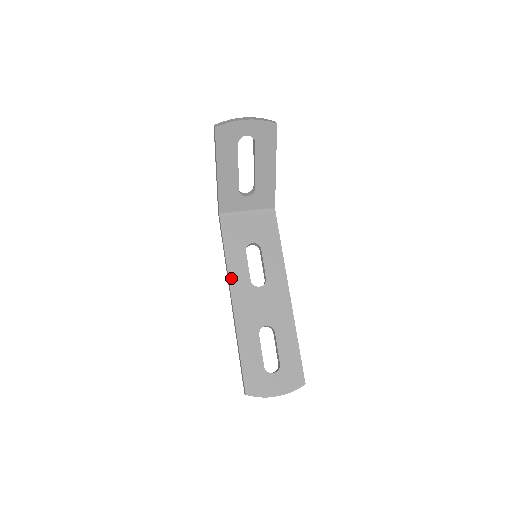
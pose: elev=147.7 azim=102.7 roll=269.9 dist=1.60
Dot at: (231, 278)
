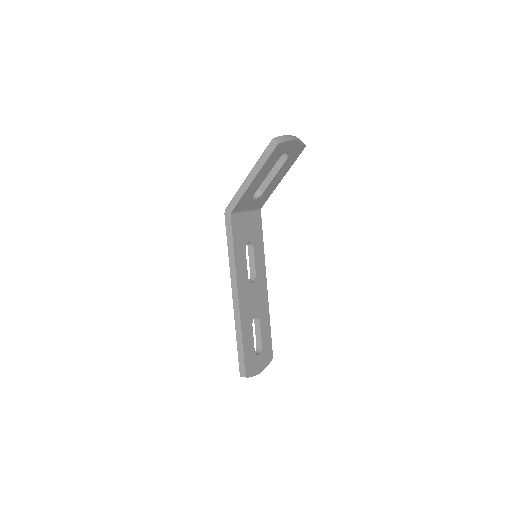
Dot at: (238, 277)
